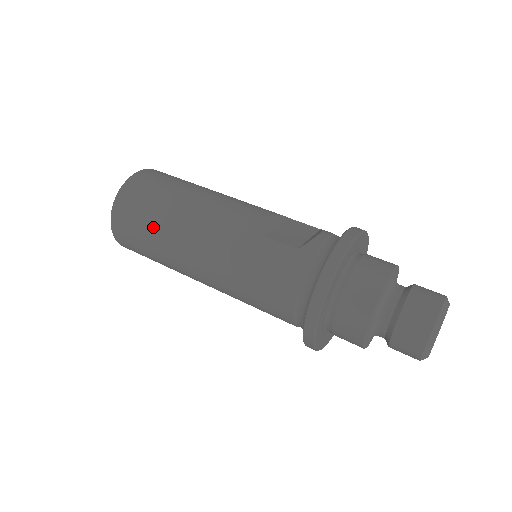
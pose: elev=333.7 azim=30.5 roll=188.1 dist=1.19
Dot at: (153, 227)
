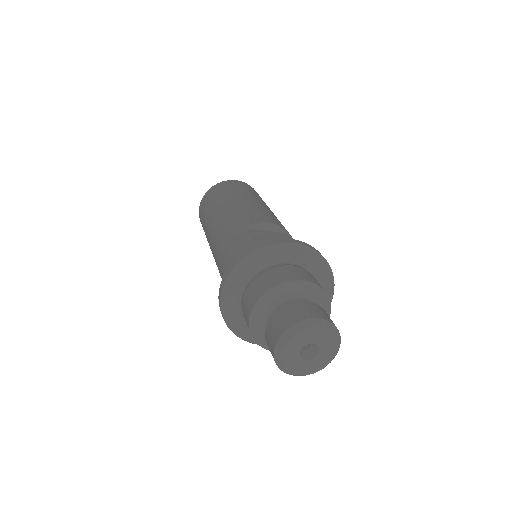
Dot at: (208, 212)
